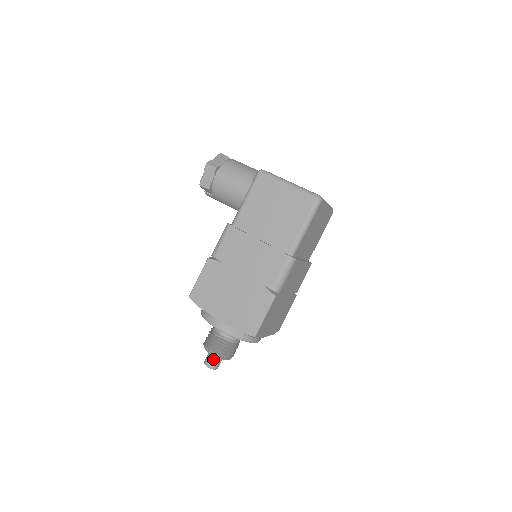
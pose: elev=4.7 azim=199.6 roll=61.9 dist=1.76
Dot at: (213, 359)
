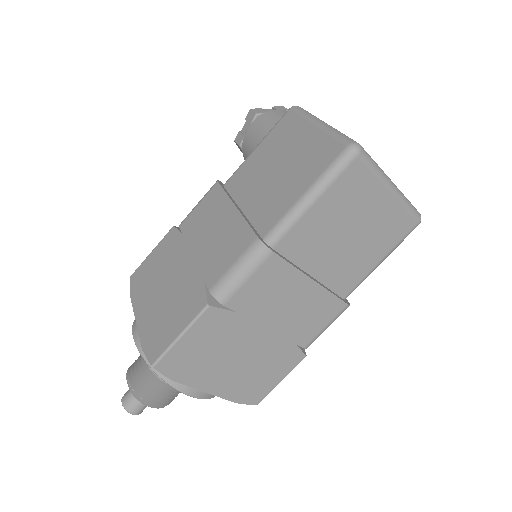
Dot at: occluded
